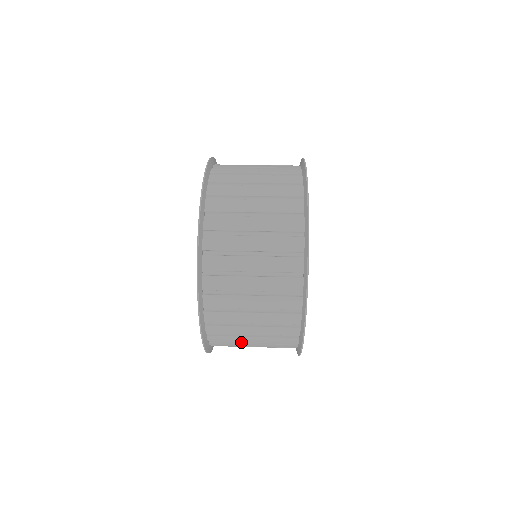
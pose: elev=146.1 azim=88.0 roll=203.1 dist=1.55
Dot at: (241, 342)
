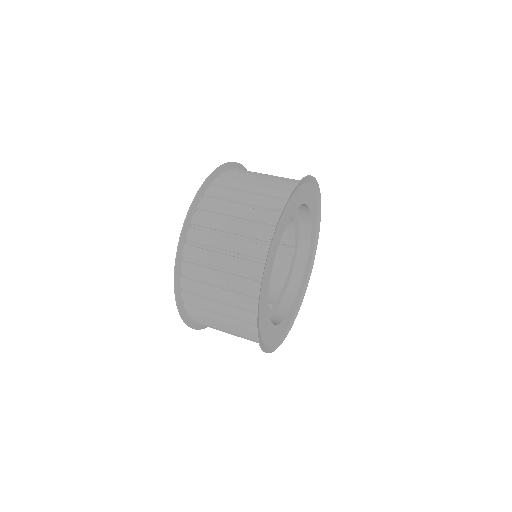
Dot at: (208, 284)
